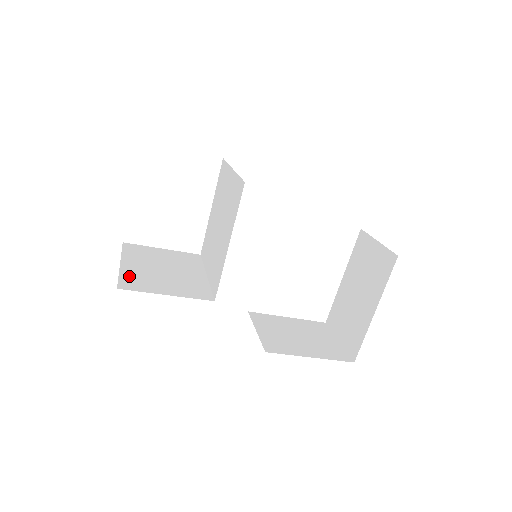
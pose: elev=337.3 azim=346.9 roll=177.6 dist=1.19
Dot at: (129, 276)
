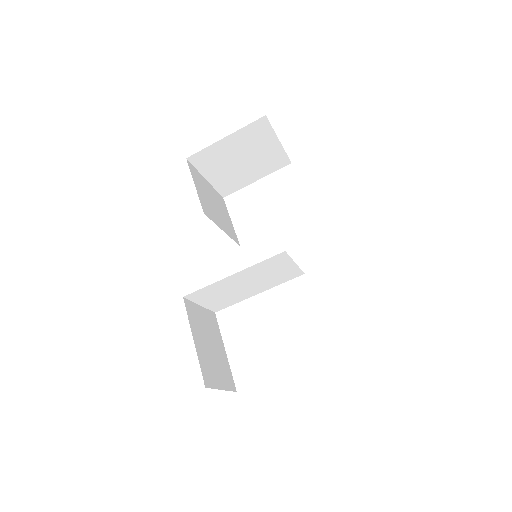
Dot at: (199, 175)
